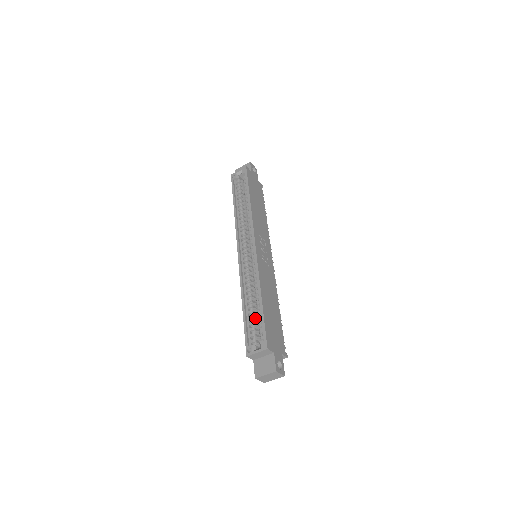
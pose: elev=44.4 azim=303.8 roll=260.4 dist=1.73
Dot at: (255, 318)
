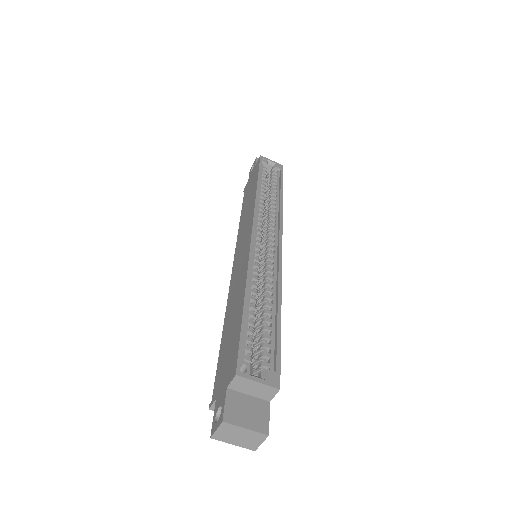
Dot at: (253, 328)
